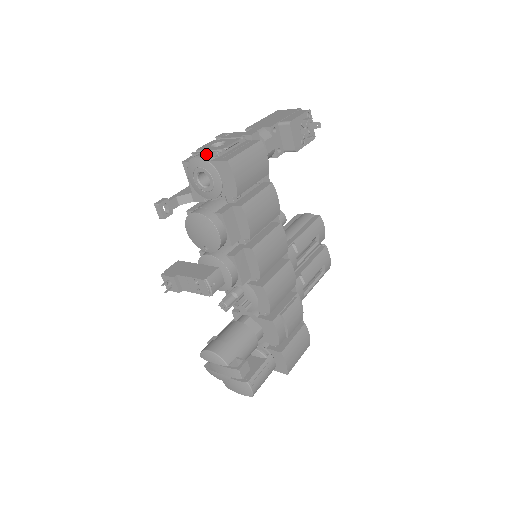
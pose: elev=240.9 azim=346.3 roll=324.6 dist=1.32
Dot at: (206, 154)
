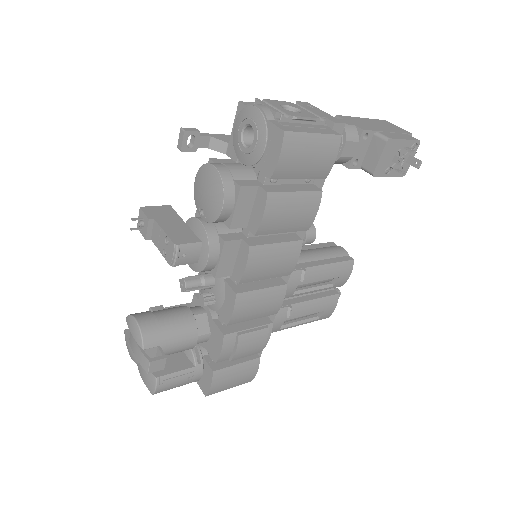
Dot at: (269, 109)
